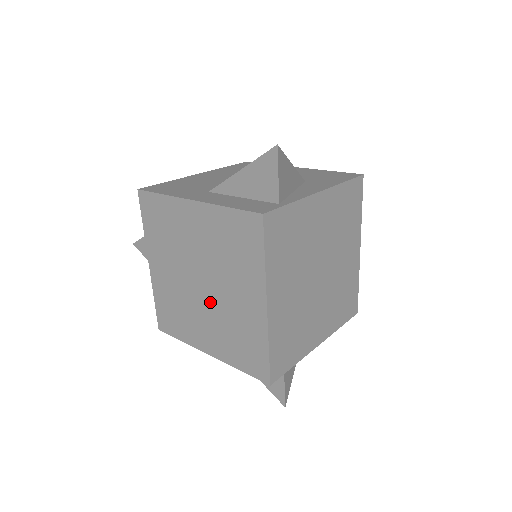
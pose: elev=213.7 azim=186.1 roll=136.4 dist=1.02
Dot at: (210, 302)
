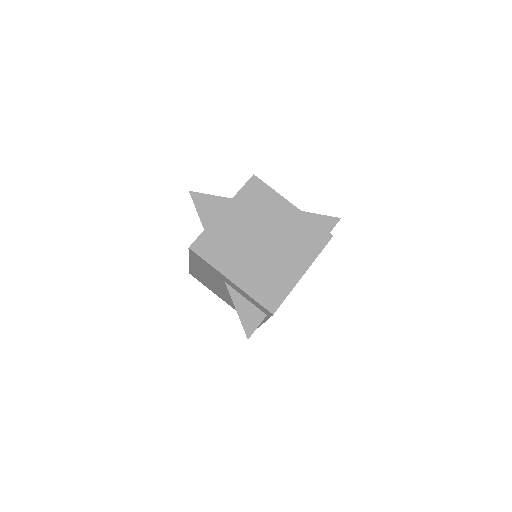
Dot at: (262, 254)
